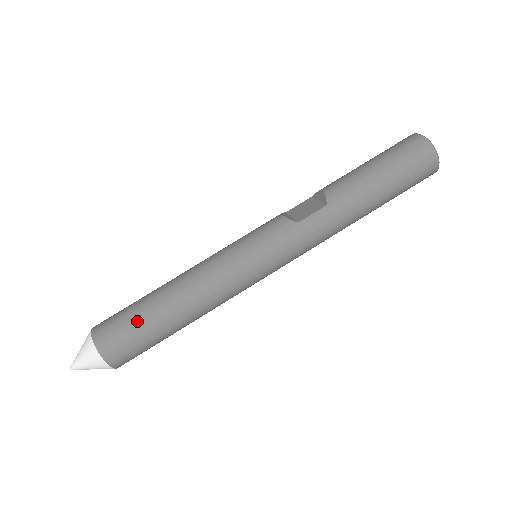
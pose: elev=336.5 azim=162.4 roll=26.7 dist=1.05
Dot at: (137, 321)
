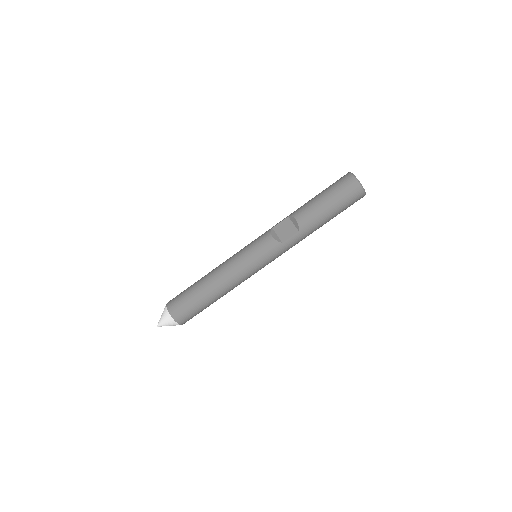
Dot at: (195, 305)
